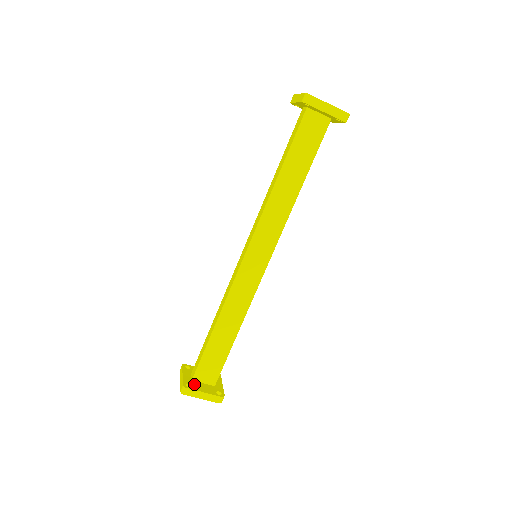
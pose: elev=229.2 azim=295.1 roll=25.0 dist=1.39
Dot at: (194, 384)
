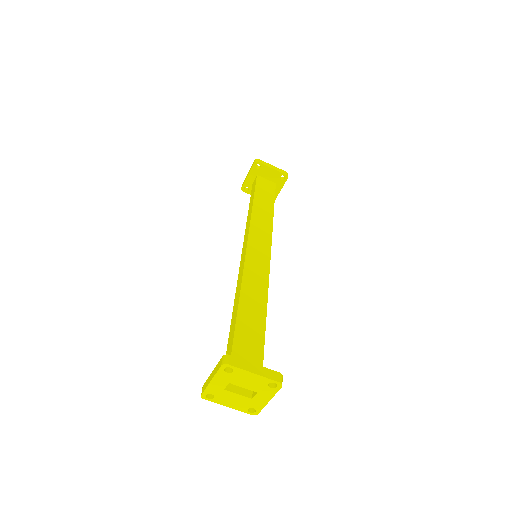
Dot at: occluded
